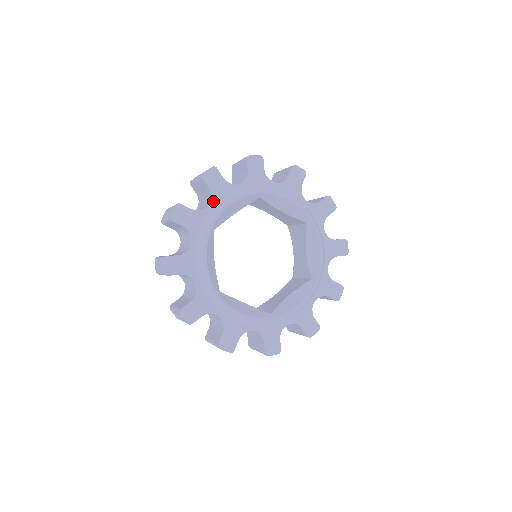
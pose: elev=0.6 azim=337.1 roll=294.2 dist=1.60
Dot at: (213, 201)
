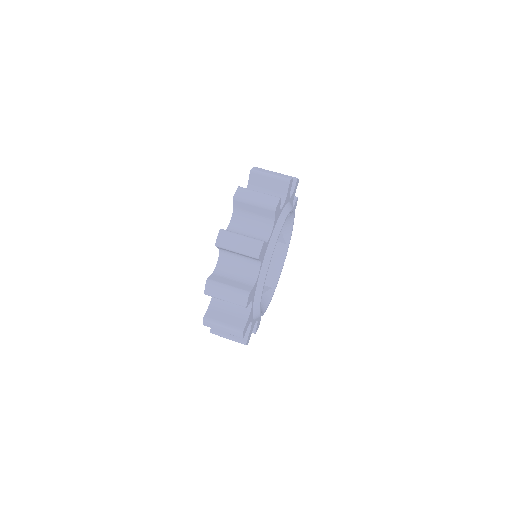
Dot at: (251, 320)
